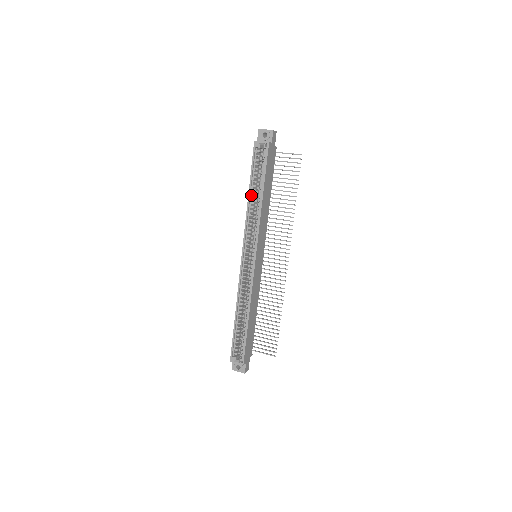
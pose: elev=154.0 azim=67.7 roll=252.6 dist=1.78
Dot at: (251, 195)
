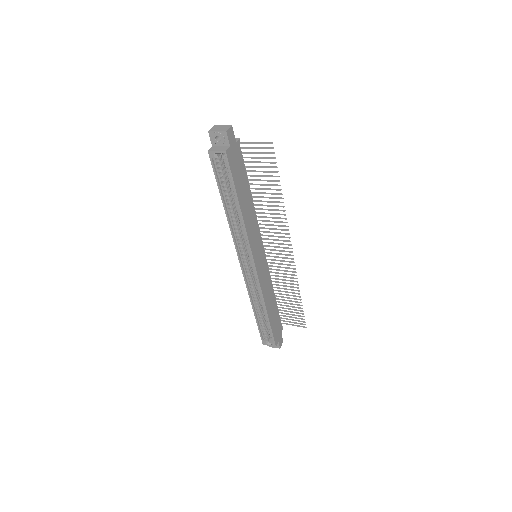
Dot at: (227, 208)
